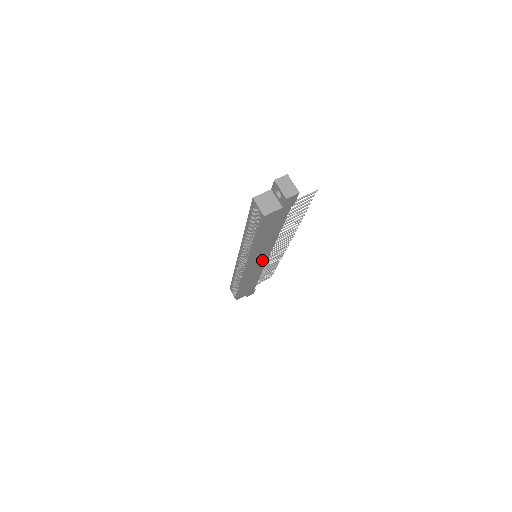
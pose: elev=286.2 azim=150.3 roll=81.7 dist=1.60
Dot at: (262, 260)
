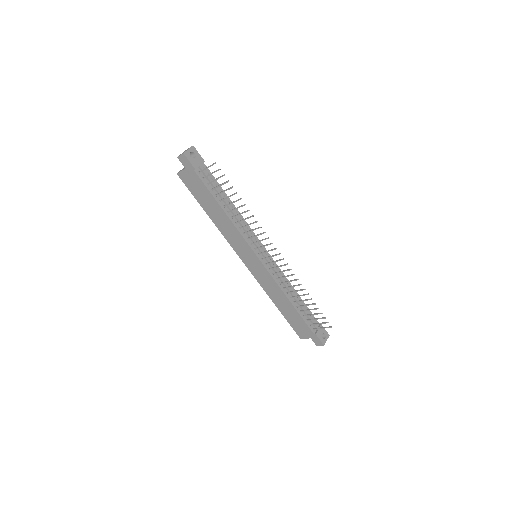
Dot at: (253, 258)
